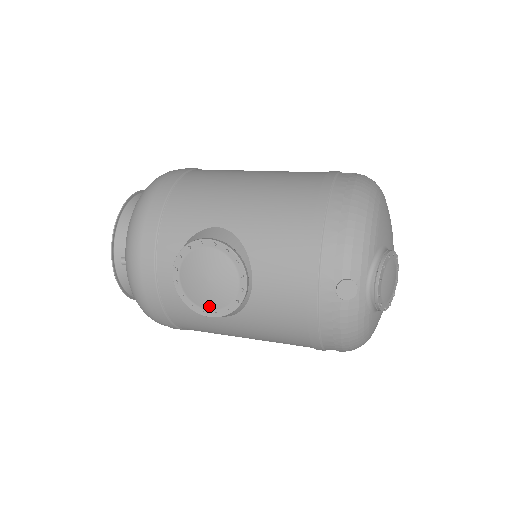
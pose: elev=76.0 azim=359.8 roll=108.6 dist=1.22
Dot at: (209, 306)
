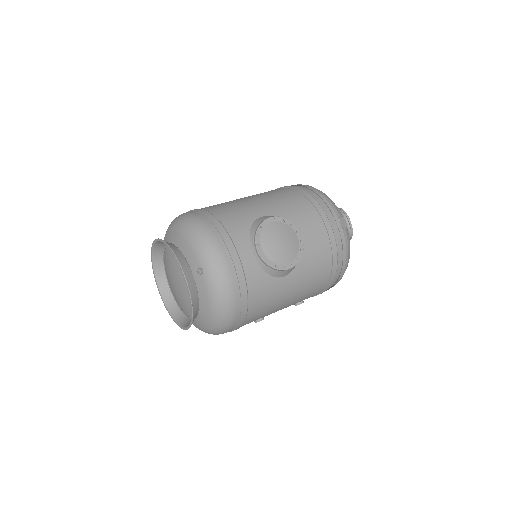
Dot at: (287, 261)
